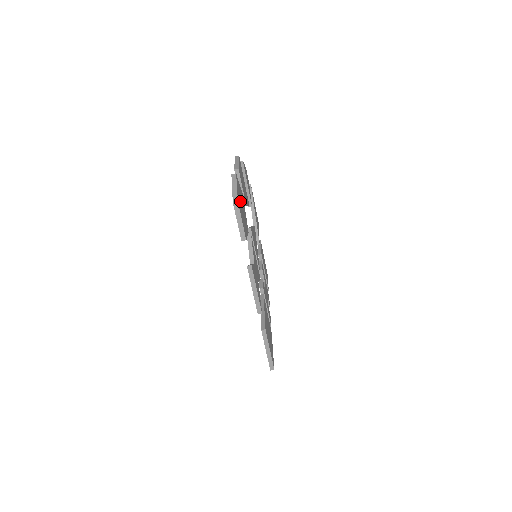
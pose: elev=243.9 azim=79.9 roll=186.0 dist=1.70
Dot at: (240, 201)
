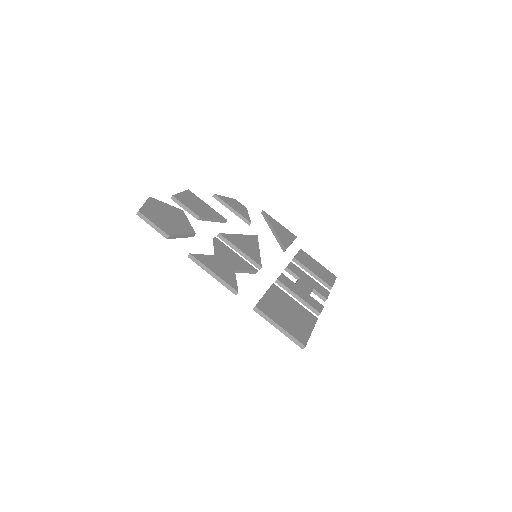
Dot at: (158, 212)
